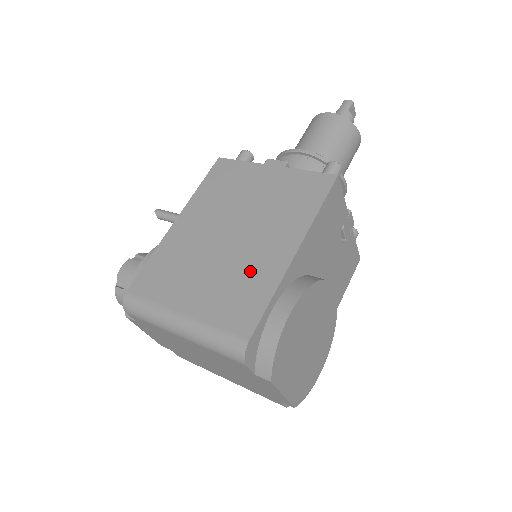
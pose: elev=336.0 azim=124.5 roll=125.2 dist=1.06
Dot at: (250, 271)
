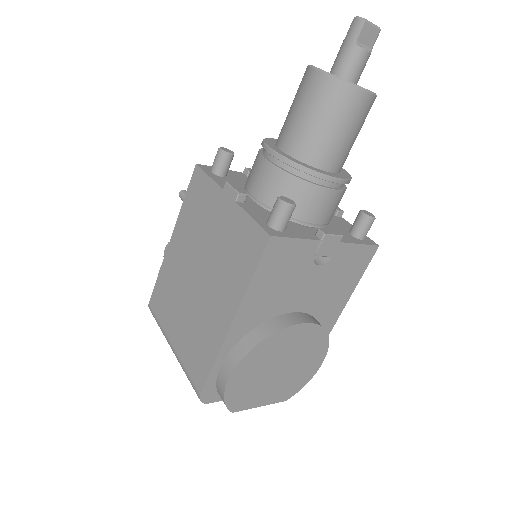
Dot at: (205, 327)
